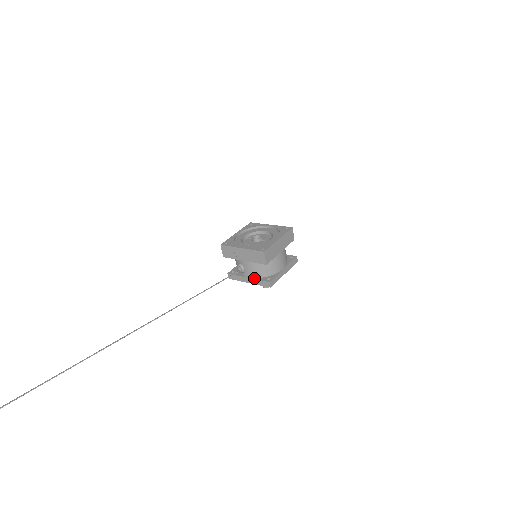
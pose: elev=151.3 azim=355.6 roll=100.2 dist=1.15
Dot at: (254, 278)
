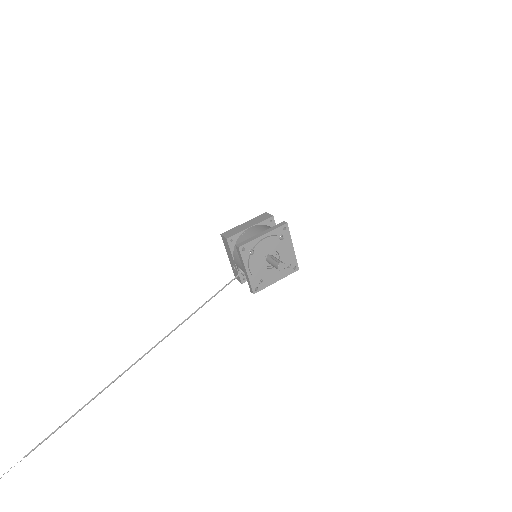
Dot at: (242, 262)
